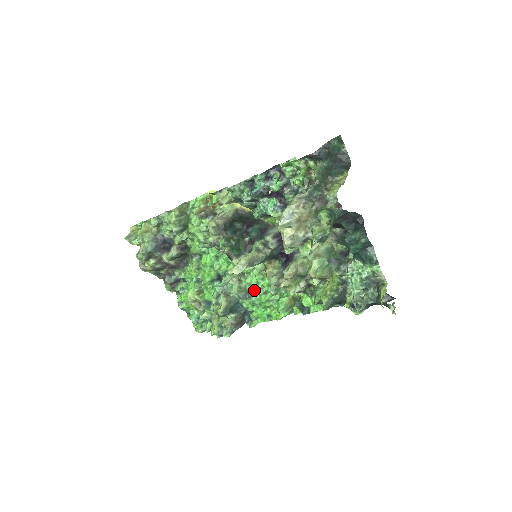
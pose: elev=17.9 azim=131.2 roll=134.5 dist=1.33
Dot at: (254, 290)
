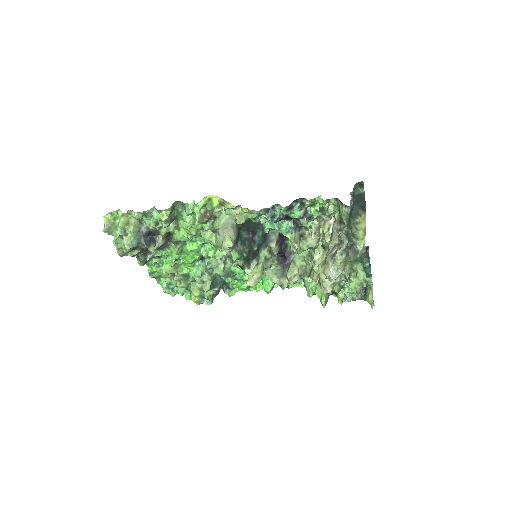
Dot at: (240, 272)
